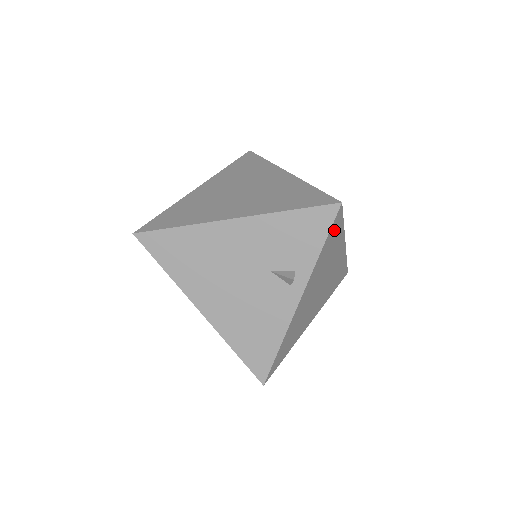
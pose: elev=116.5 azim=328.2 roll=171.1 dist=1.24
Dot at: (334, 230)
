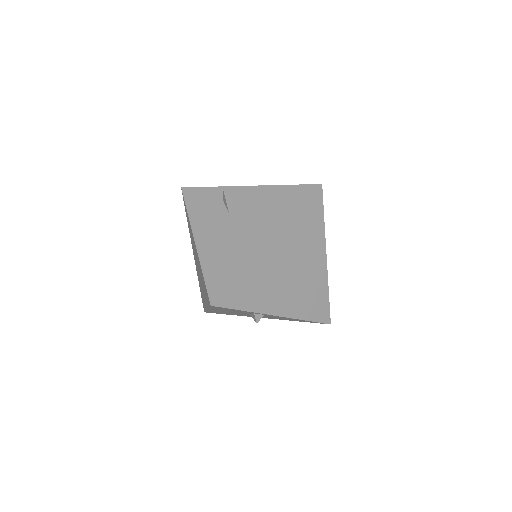
Dot at: (235, 297)
